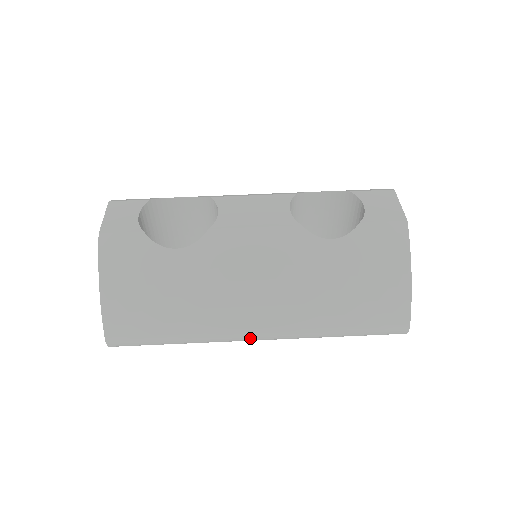
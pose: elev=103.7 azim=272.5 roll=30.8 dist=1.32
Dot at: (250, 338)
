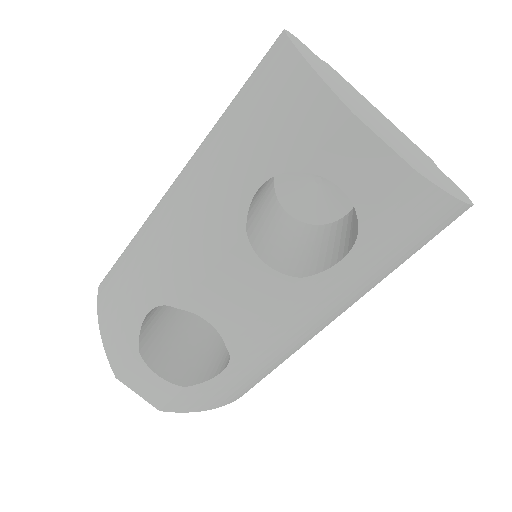
Dot at: occluded
